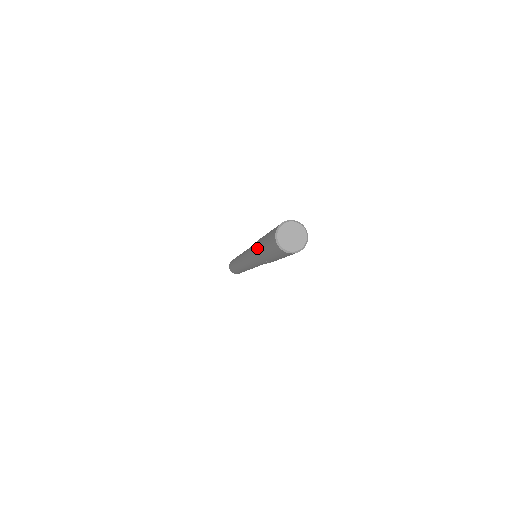
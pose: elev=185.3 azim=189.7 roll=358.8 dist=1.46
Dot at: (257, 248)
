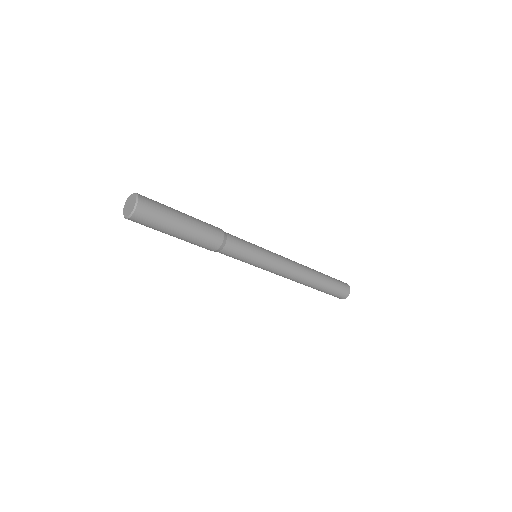
Dot at: occluded
